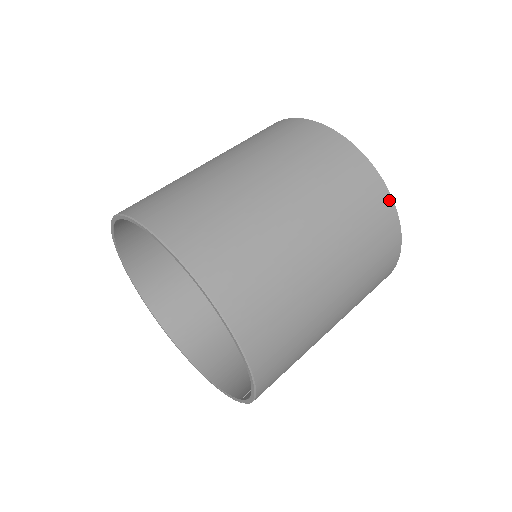
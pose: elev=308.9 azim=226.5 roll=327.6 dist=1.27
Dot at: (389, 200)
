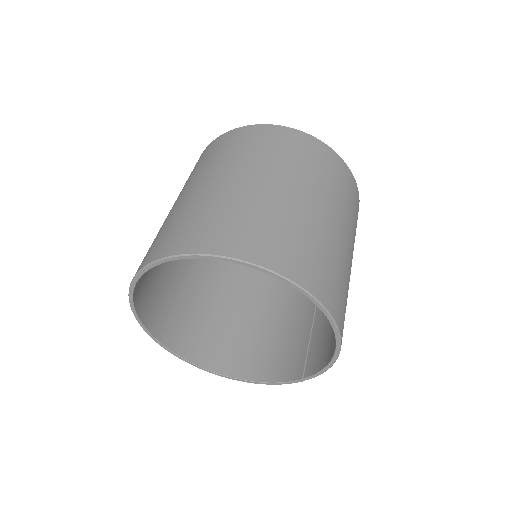
Dot at: (352, 176)
